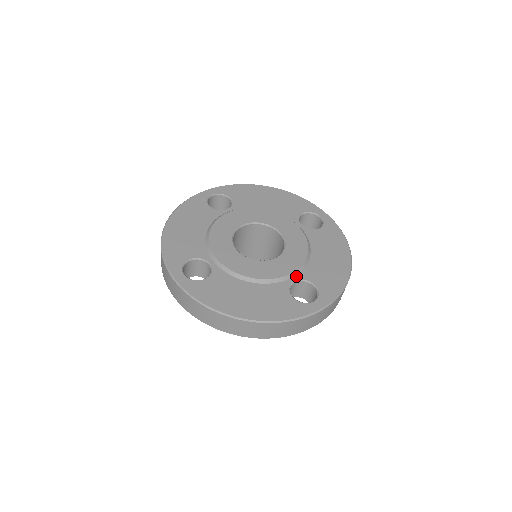
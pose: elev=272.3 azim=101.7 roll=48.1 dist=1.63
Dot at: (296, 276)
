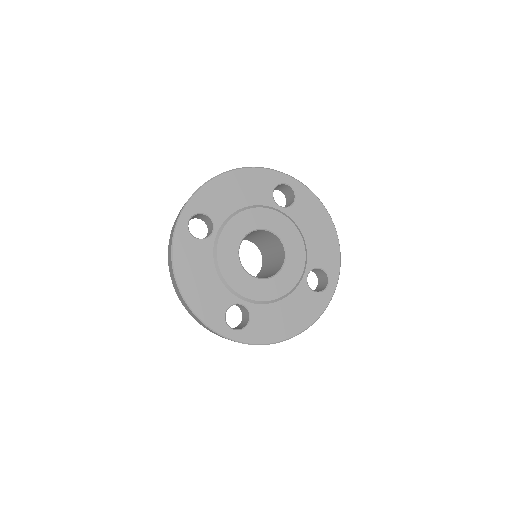
Dot at: (248, 302)
